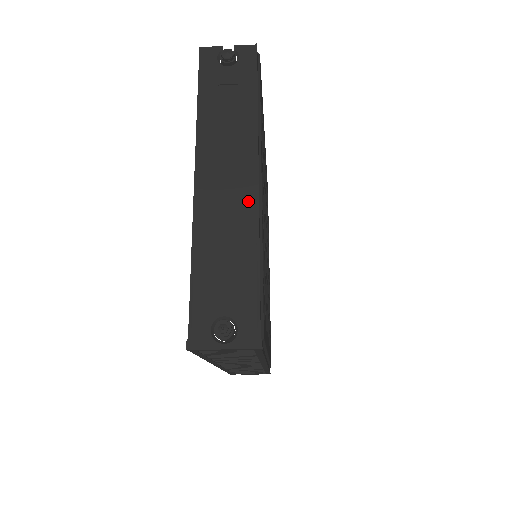
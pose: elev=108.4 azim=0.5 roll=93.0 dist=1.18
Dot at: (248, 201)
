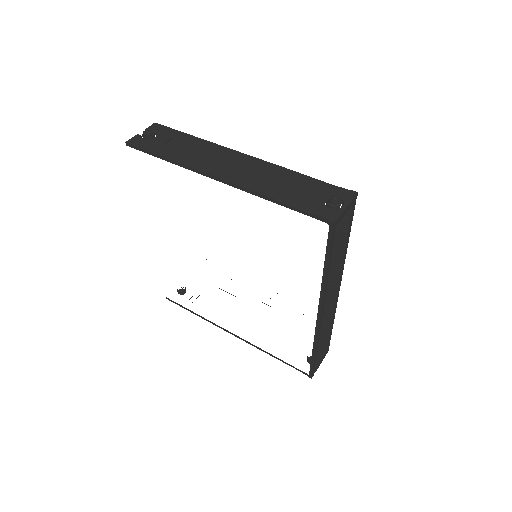
Dot at: (256, 163)
